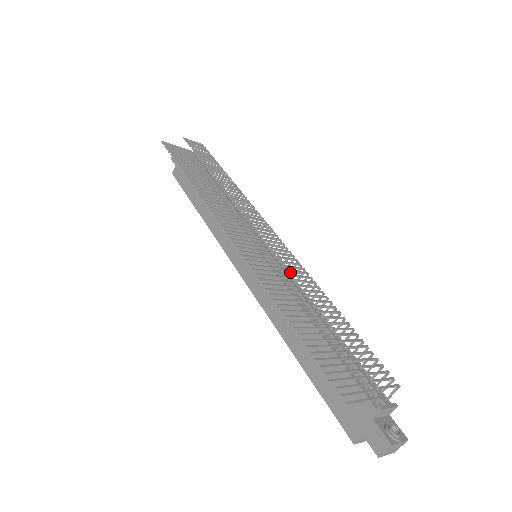
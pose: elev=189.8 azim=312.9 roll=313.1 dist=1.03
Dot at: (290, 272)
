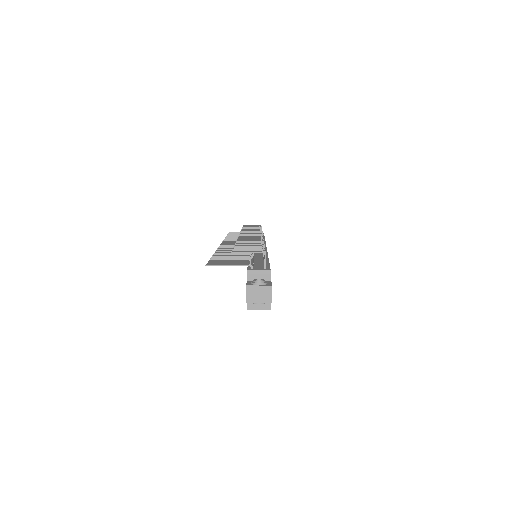
Dot at: occluded
